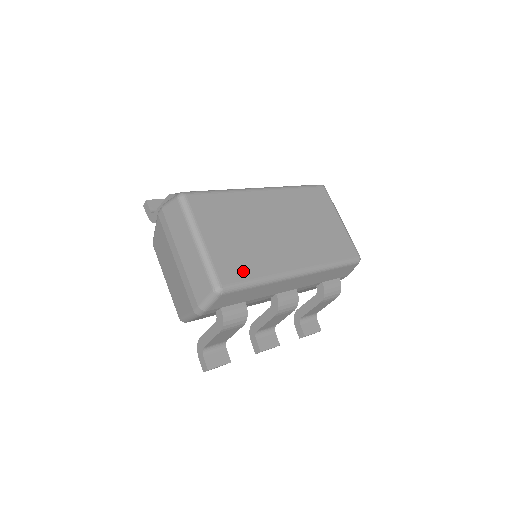
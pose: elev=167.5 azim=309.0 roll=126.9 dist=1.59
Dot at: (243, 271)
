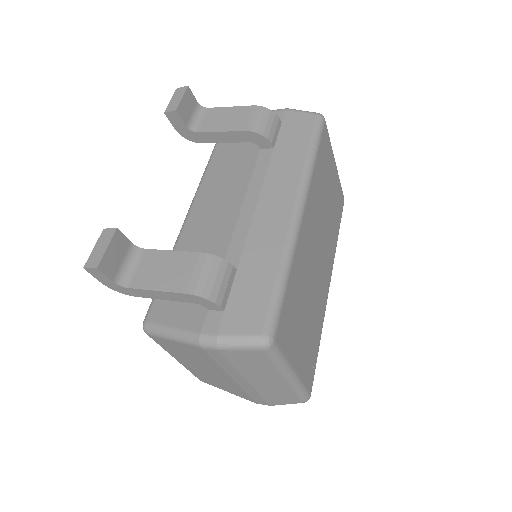
Dot at: (314, 354)
